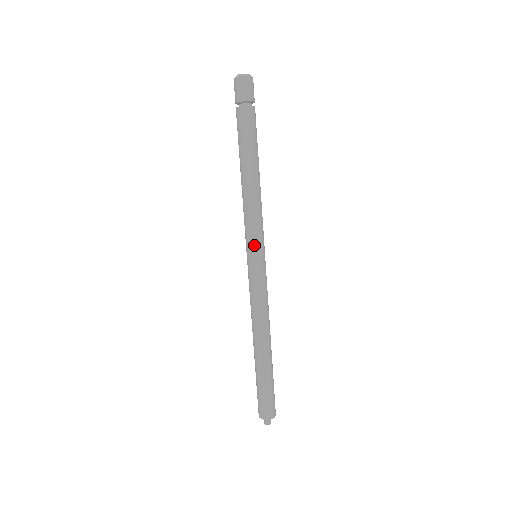
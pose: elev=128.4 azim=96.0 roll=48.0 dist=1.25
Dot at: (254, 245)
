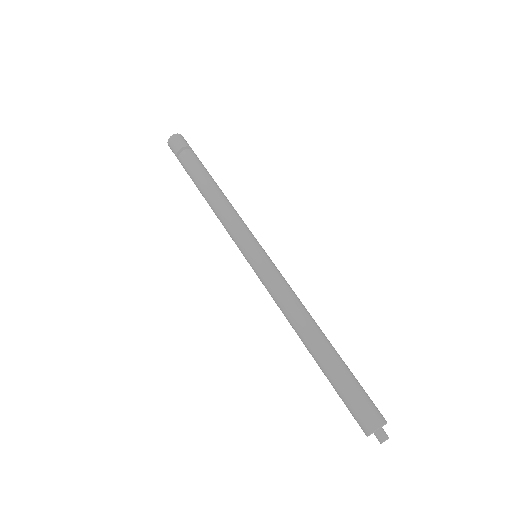
Dot at: (247, 242)
